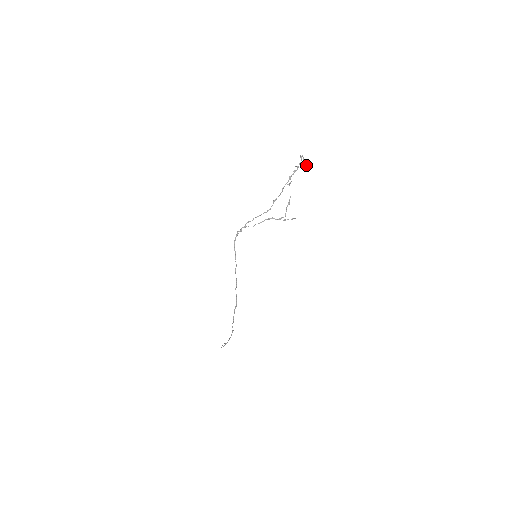
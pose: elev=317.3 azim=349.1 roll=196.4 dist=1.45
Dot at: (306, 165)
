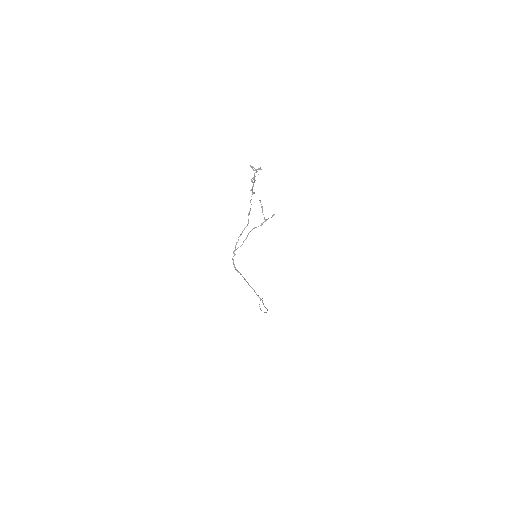
Dot at: (259, 169)
